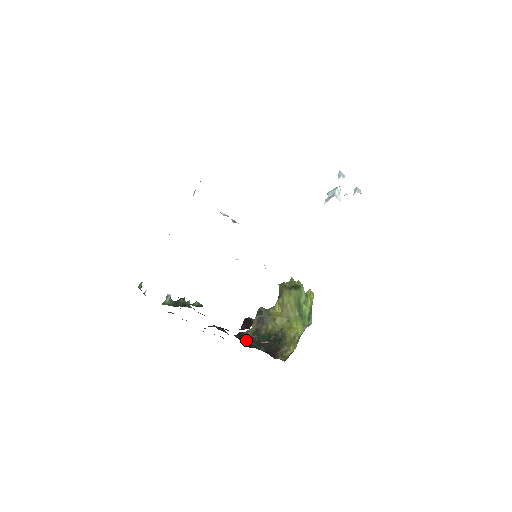
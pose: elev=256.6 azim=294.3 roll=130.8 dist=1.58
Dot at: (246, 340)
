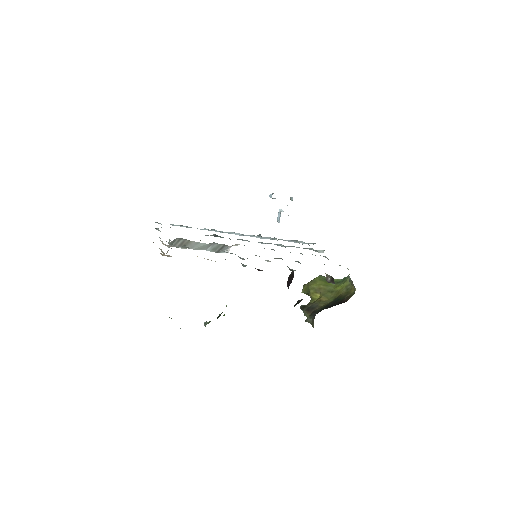
Dot at: (311, 324)
